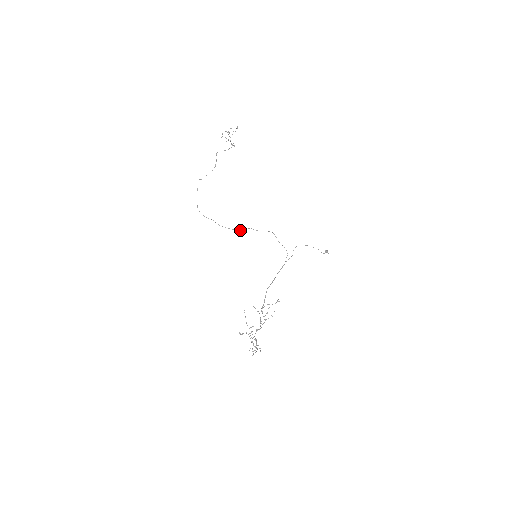
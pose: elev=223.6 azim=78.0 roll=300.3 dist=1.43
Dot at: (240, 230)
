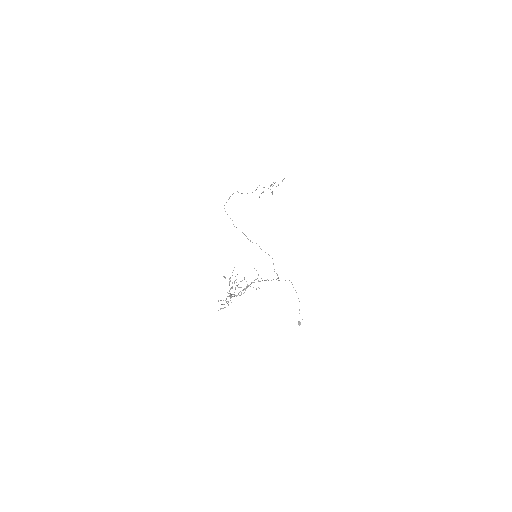
Dot at: occluded
